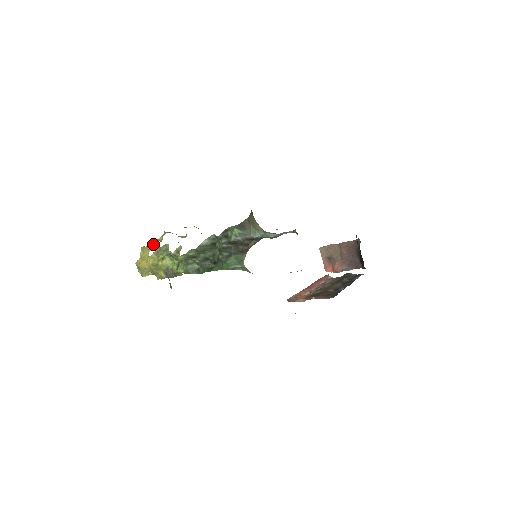
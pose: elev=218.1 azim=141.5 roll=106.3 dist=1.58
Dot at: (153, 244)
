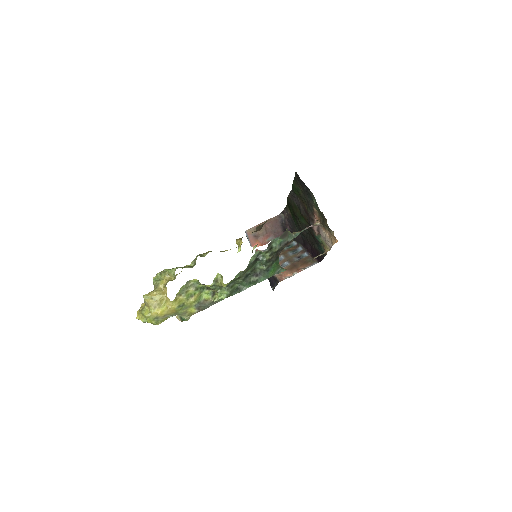
Dot at: (161, 287)
